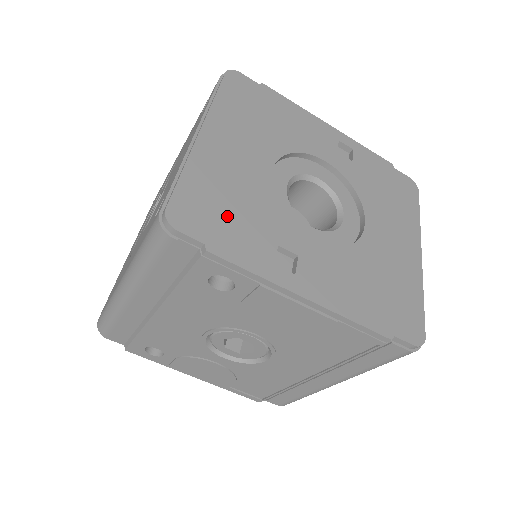
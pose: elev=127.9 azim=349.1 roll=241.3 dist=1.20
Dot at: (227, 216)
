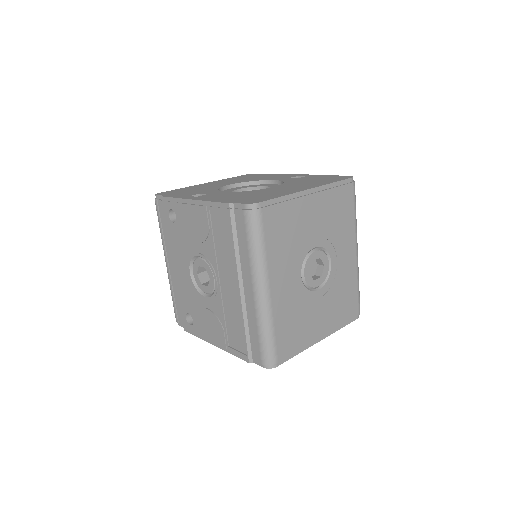
Dot at: (184, 192)
